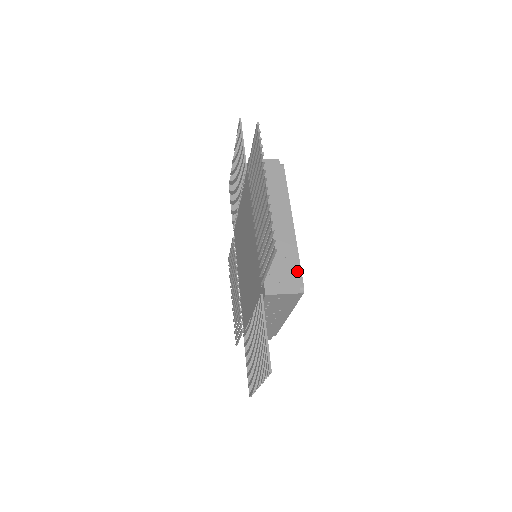
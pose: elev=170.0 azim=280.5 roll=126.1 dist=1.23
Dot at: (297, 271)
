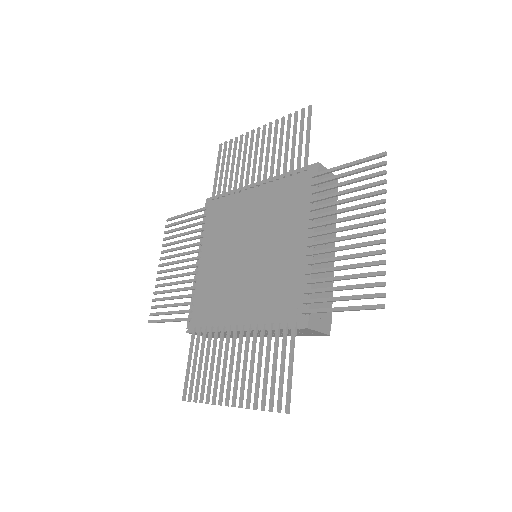
Dot at: occluded
